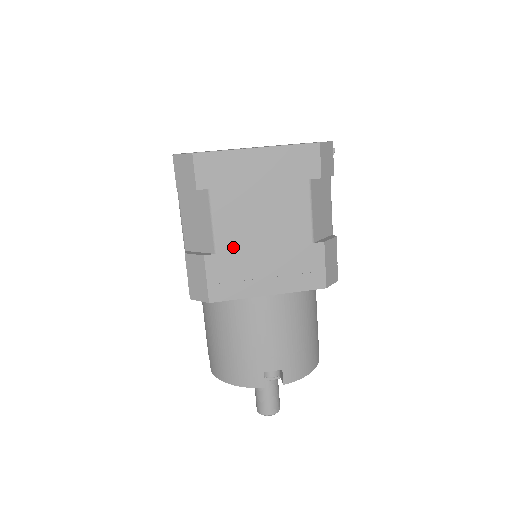
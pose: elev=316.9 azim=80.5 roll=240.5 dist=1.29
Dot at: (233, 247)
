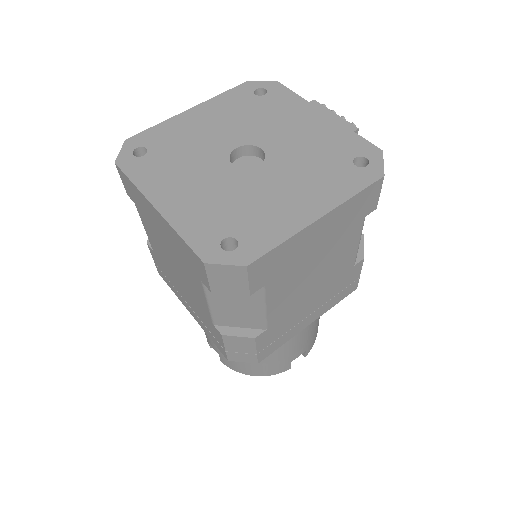
Dot at: (283, 314)
